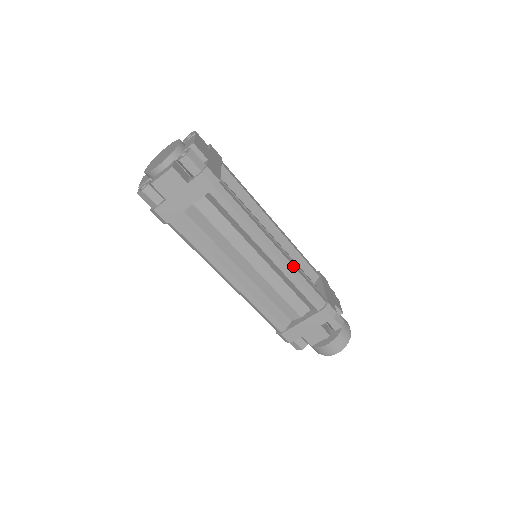
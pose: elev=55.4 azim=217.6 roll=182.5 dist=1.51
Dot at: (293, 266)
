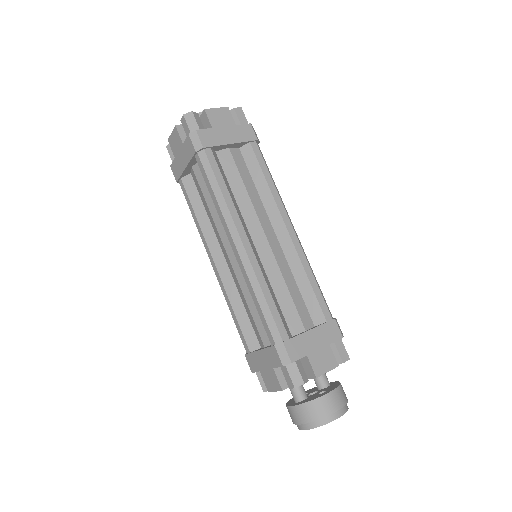
Dot at: occluded
